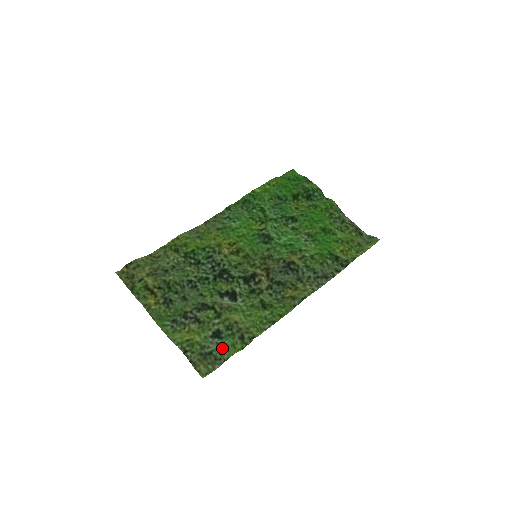
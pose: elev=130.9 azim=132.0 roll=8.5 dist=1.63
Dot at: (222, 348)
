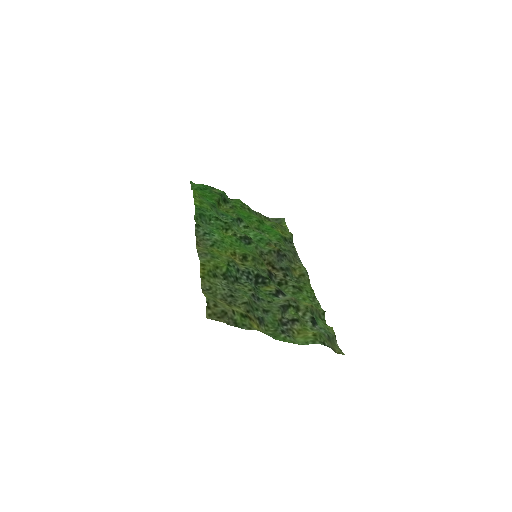
Dot at: (325, 329)
